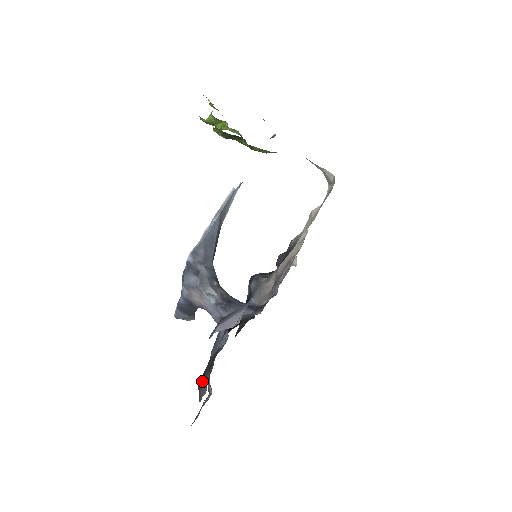
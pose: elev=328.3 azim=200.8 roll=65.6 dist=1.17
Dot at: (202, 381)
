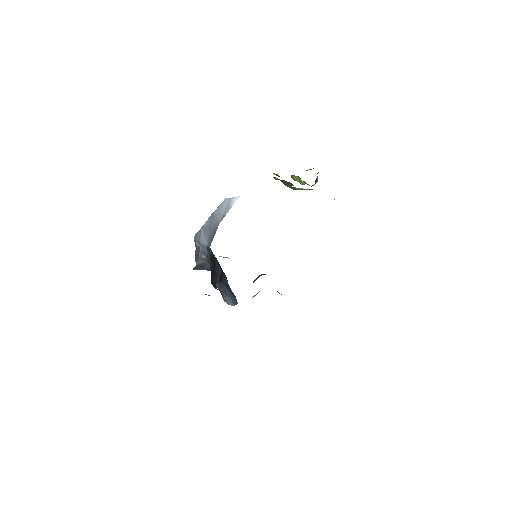
Dot at: occluded
